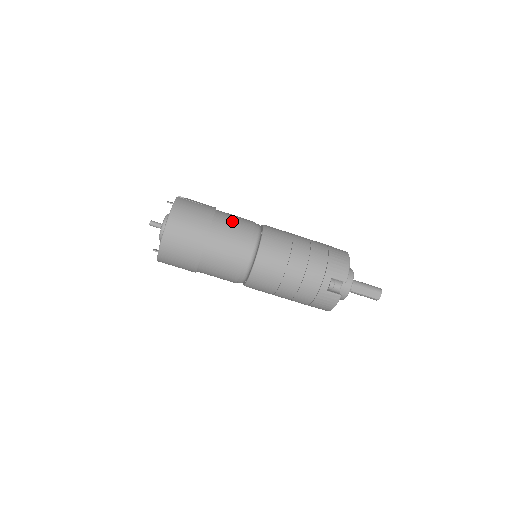
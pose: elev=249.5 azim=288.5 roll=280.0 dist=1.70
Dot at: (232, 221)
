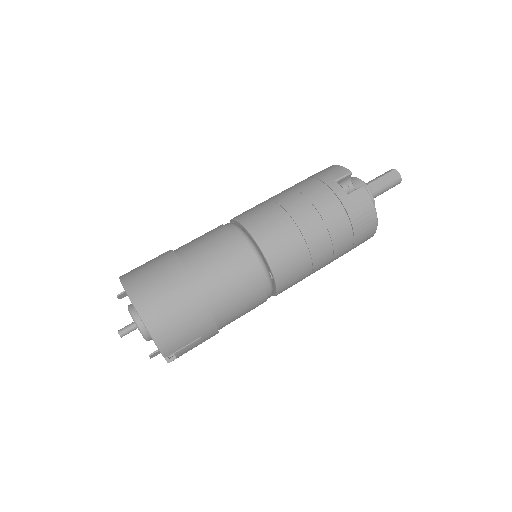
Dot at: (194, 239)
